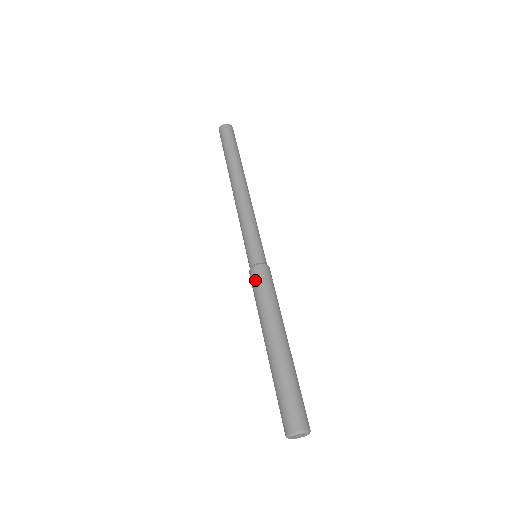
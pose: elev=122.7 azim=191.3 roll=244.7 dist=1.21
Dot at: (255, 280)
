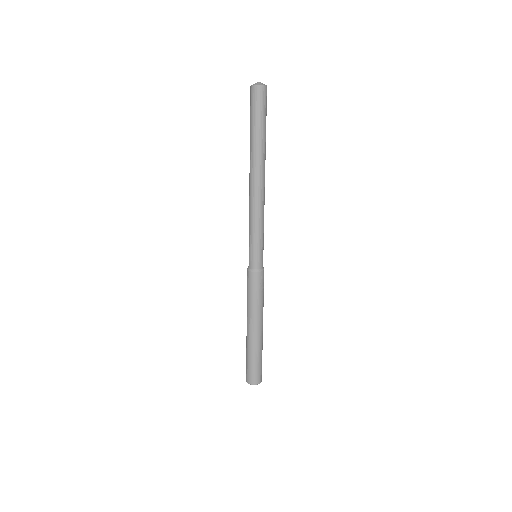
Dot at: (250, 283)
